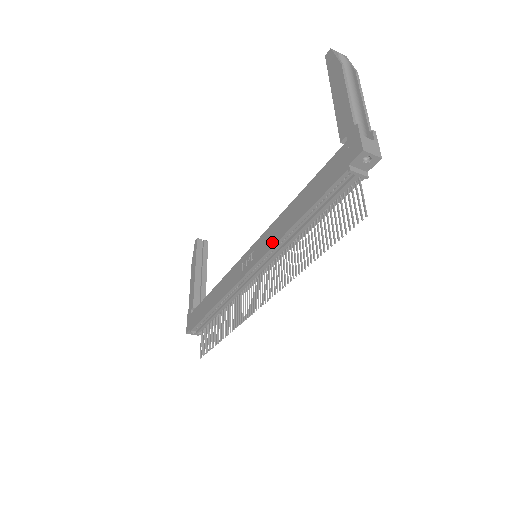
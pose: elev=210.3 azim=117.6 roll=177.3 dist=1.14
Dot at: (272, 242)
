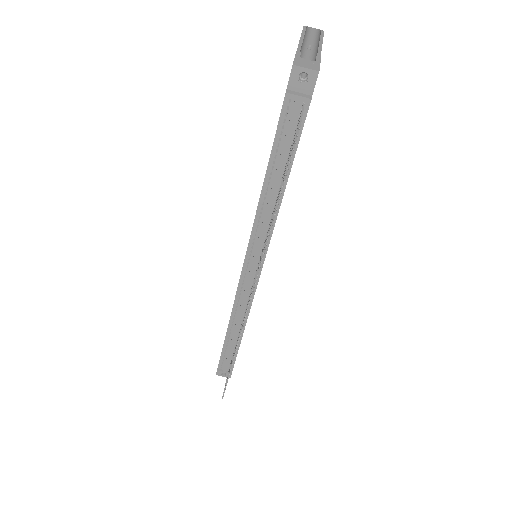
Dot at: occluded
